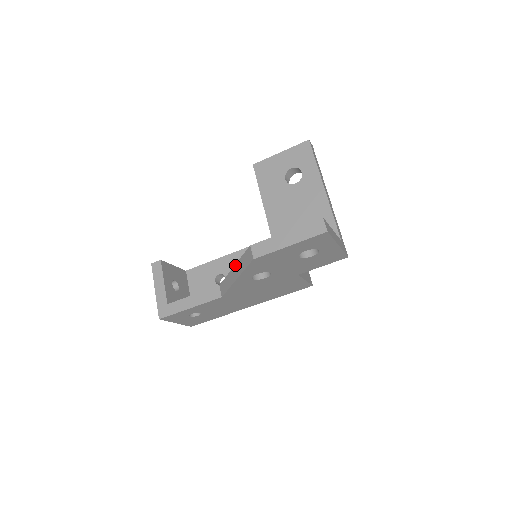
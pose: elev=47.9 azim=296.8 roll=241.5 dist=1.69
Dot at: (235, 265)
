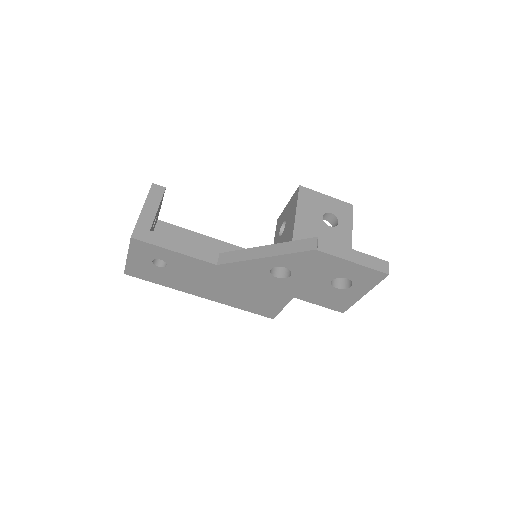
Dot at: (272, 244)
